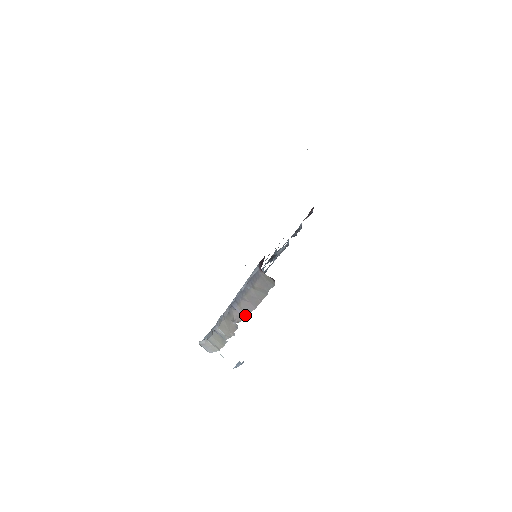
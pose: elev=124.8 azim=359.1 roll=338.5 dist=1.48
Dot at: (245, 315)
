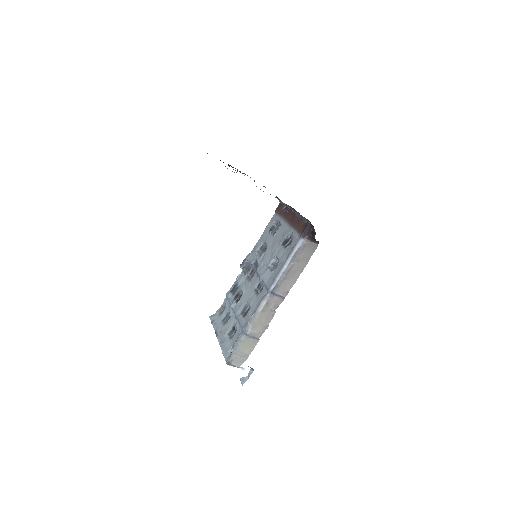
Dot at: (285, 295)
